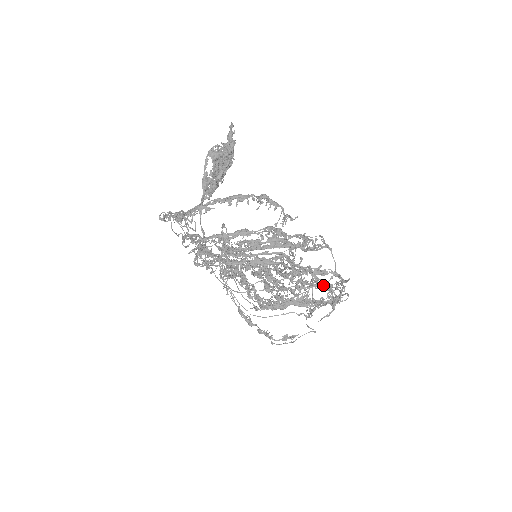
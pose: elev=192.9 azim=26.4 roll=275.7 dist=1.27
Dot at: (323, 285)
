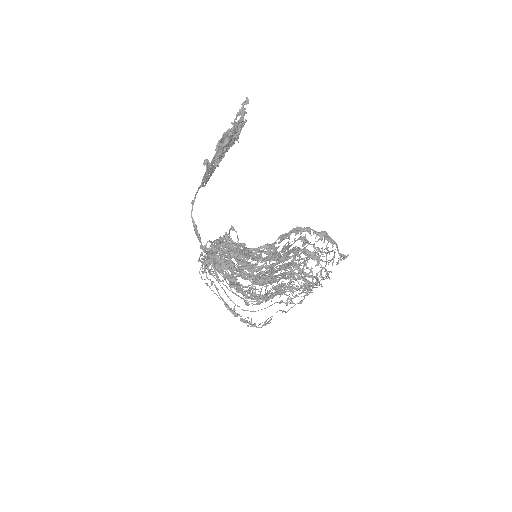
Dot at: occluded
